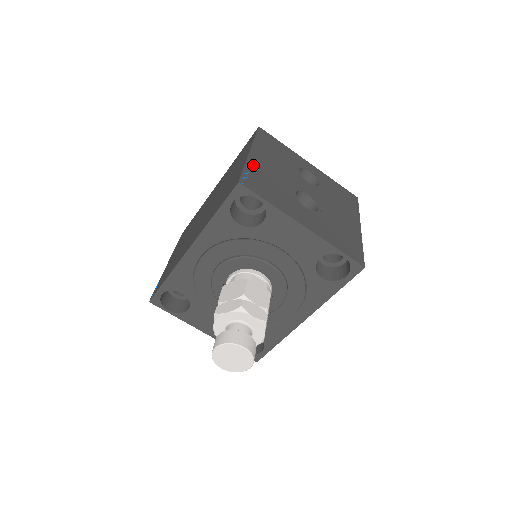
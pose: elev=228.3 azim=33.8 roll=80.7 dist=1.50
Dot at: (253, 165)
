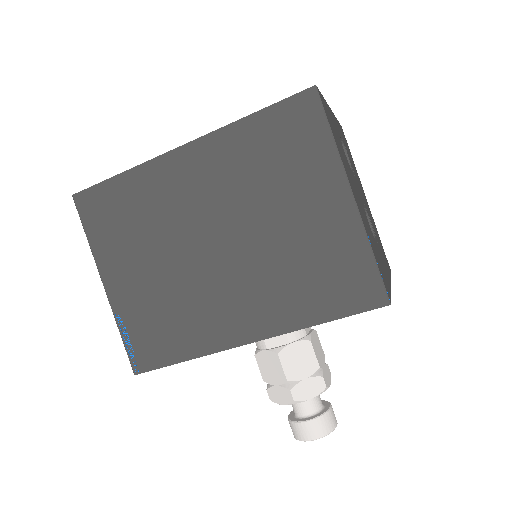
Dot at: (367, 232)
